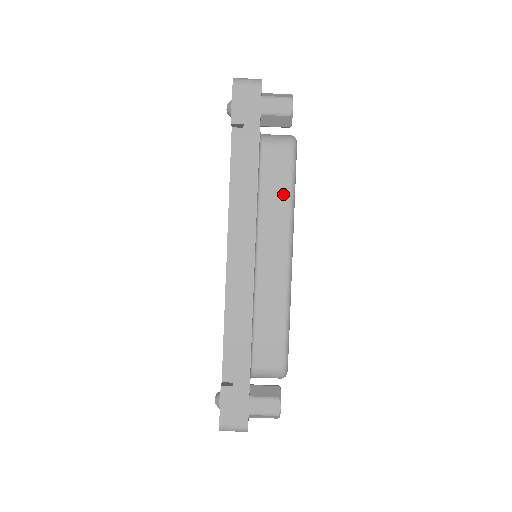
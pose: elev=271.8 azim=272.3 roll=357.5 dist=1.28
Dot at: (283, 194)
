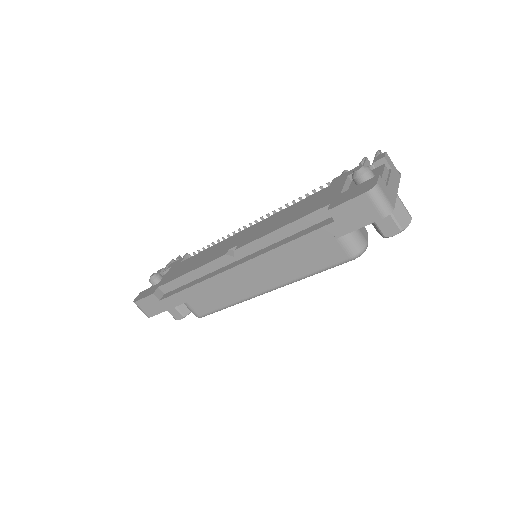
Dot at: (307, 268)
